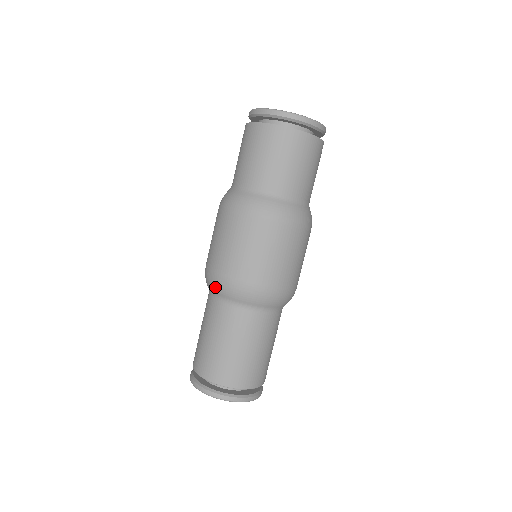
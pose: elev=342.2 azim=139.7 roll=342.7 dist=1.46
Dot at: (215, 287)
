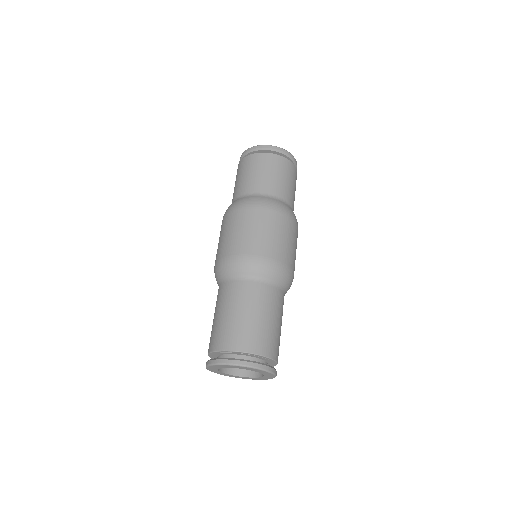
Dot at: (245, 267)
